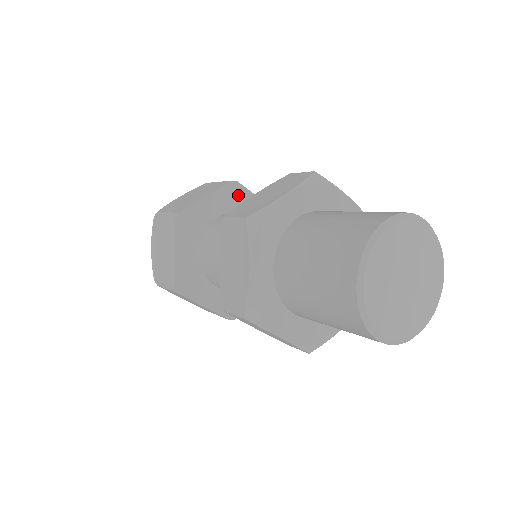
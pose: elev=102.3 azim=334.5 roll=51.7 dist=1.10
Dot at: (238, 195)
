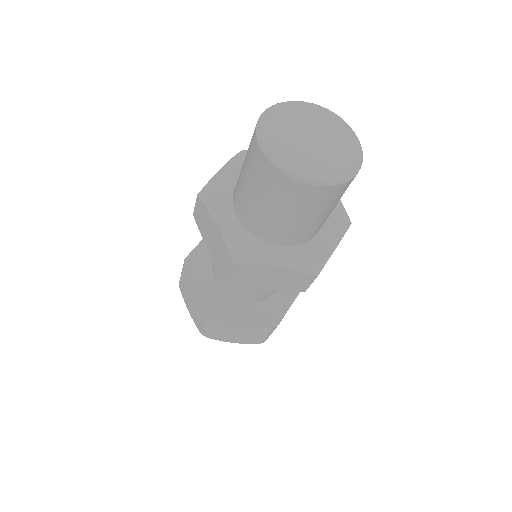
Dot at: occluded
